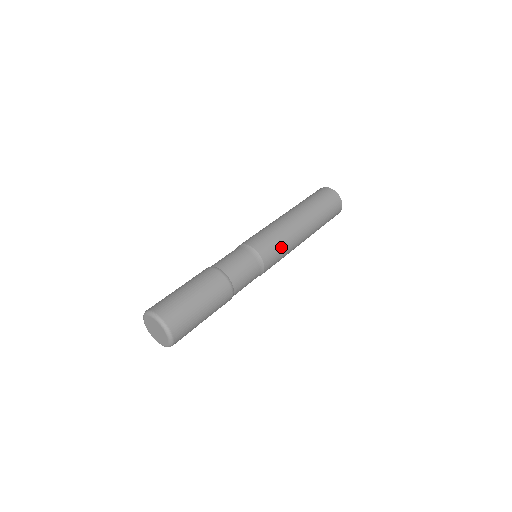
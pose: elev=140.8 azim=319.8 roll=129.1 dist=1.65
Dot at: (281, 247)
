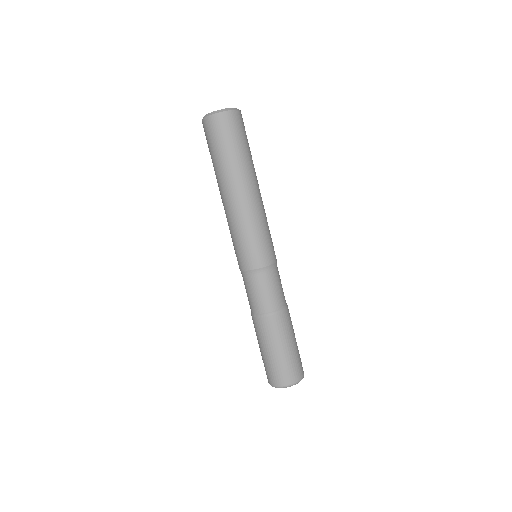
Dot at: (268, 233)
